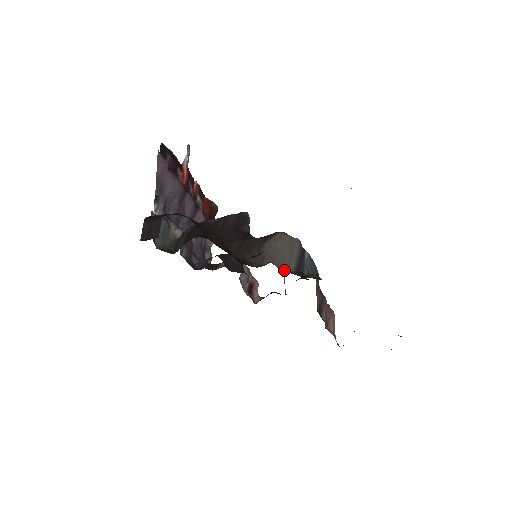
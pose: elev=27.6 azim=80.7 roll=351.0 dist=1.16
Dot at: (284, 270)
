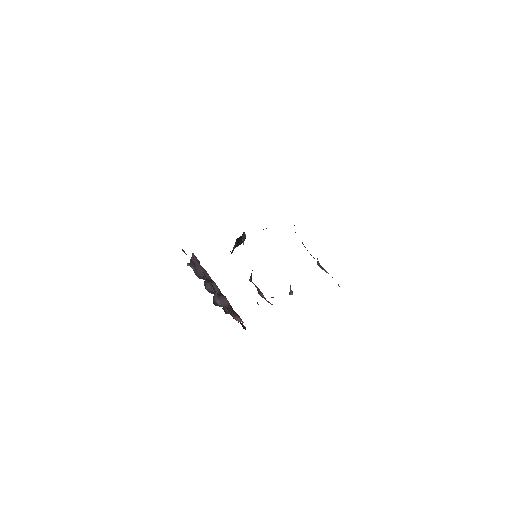
Dot at: (291, 291)
